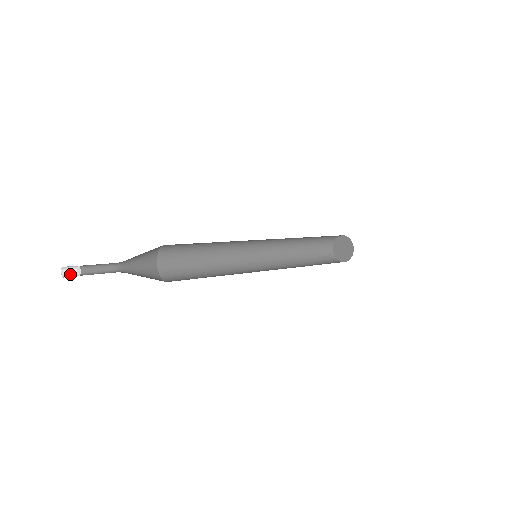
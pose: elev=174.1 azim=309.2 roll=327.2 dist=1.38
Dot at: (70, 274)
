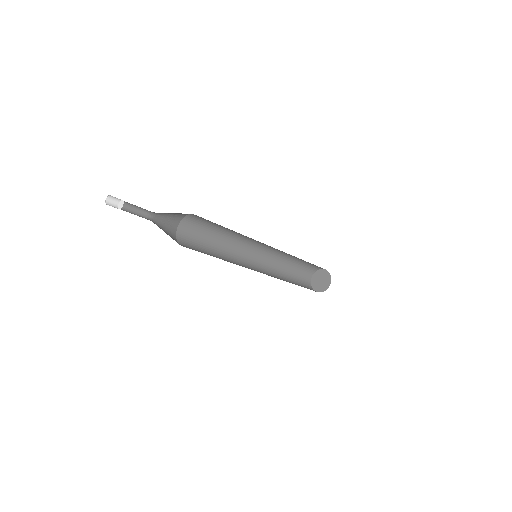
Dot at: occluded
